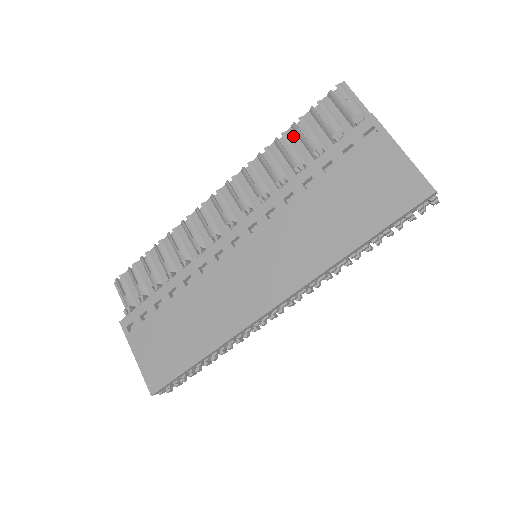
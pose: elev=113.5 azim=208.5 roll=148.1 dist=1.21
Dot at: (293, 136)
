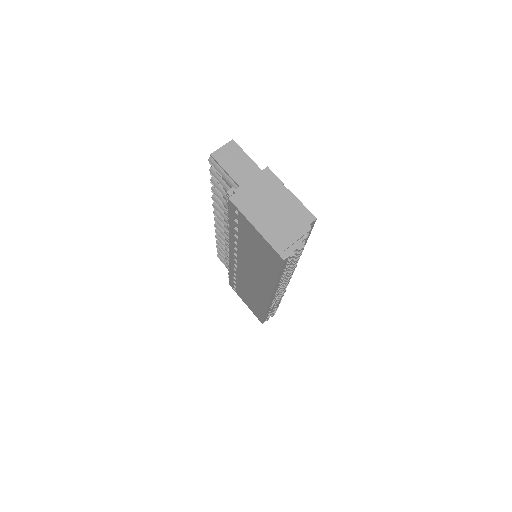
Dot at: occluded
